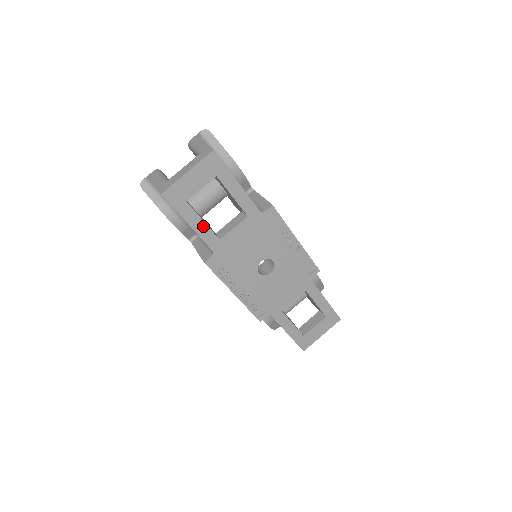
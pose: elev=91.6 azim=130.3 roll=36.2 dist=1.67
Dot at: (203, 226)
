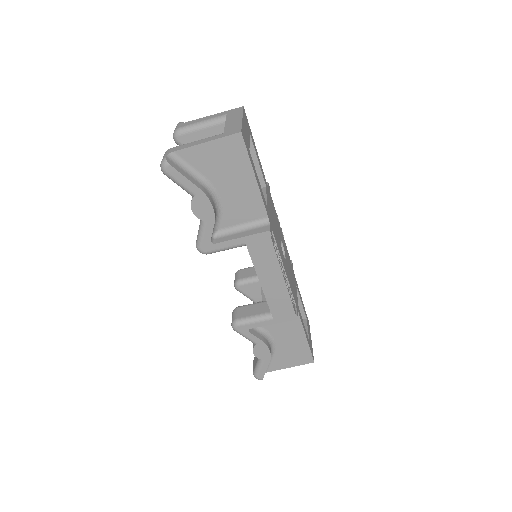
Dot at: (259, 185)
